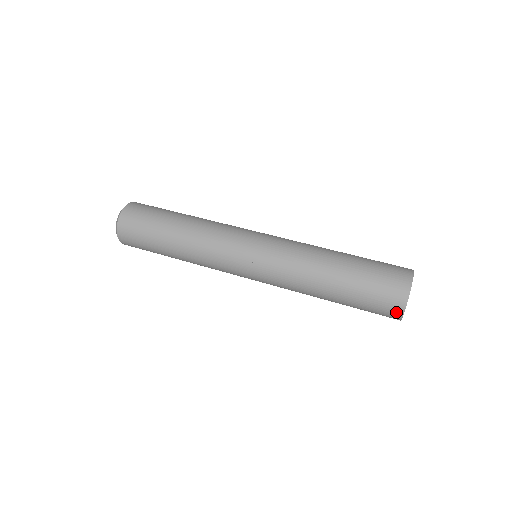
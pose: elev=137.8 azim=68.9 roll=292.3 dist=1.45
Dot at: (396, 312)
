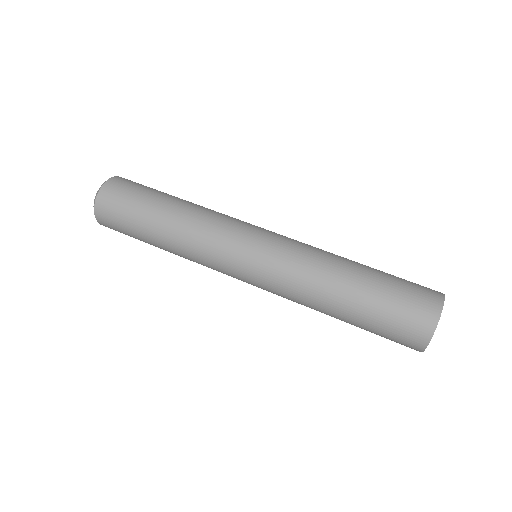
Dot at: occluded
